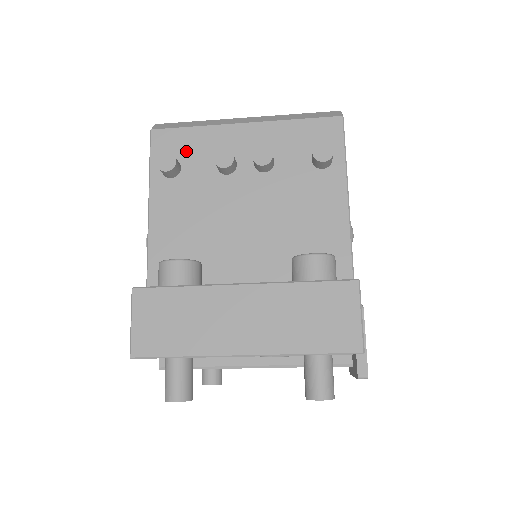
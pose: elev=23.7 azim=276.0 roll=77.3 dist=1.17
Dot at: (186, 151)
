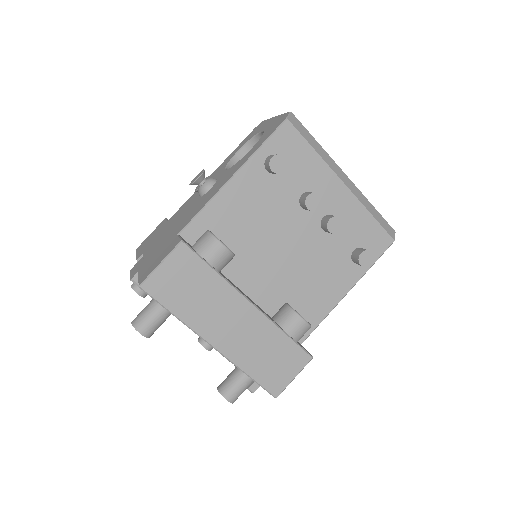
Dot at: (294, 162)
